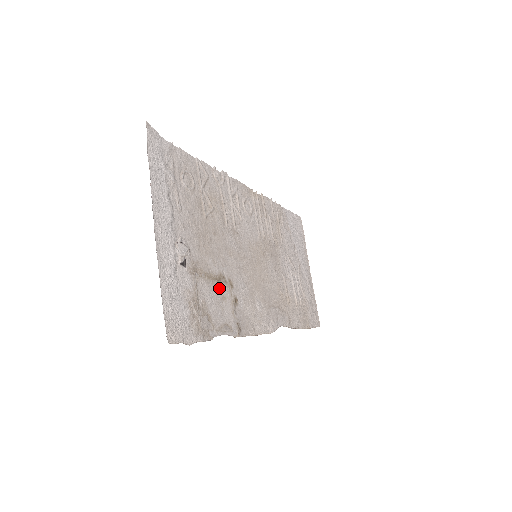
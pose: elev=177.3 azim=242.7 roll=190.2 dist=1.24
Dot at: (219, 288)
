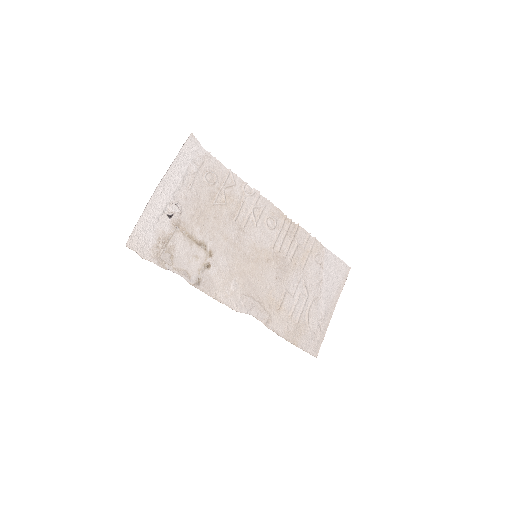
Dot at: (196, 249)
